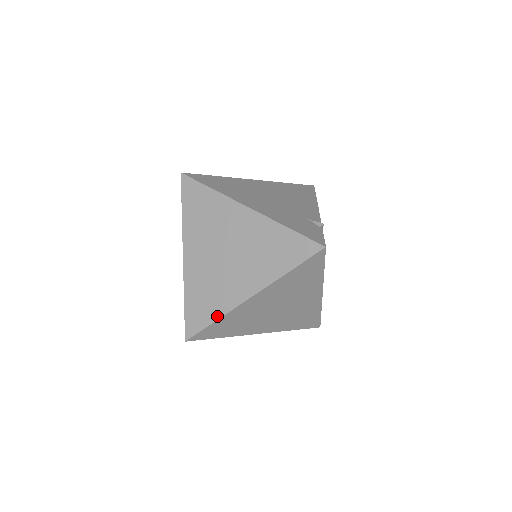
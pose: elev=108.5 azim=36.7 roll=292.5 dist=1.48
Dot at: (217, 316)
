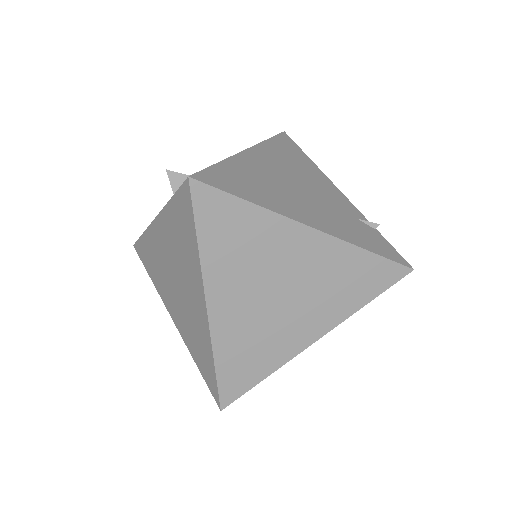
Dot at: (269, 372)
